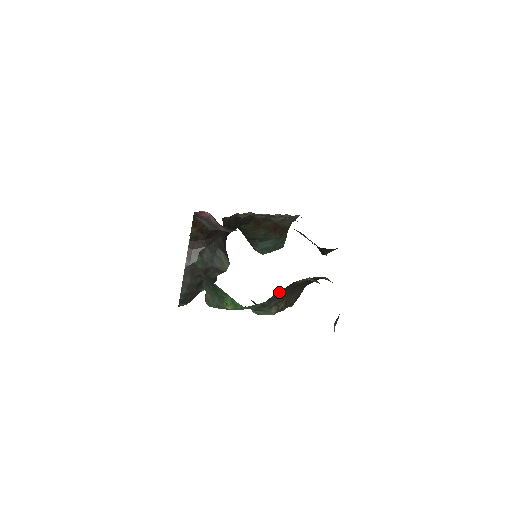
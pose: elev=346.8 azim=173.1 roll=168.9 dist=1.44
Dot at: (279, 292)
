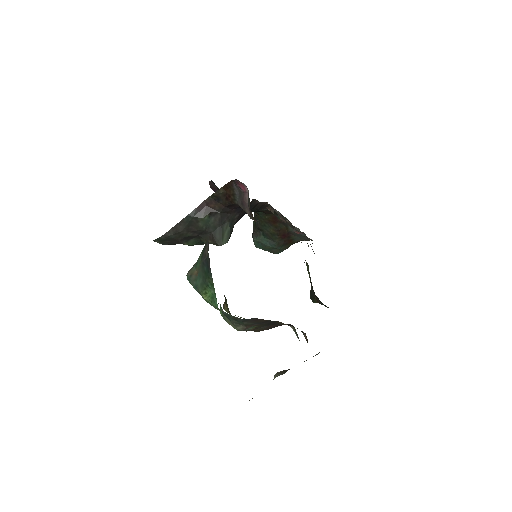
Dot at: (259, 319)
